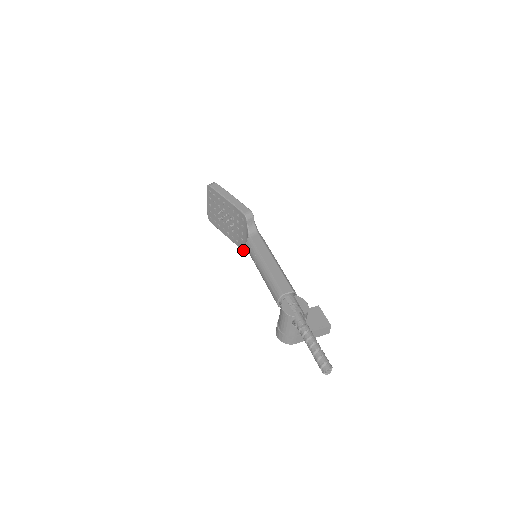
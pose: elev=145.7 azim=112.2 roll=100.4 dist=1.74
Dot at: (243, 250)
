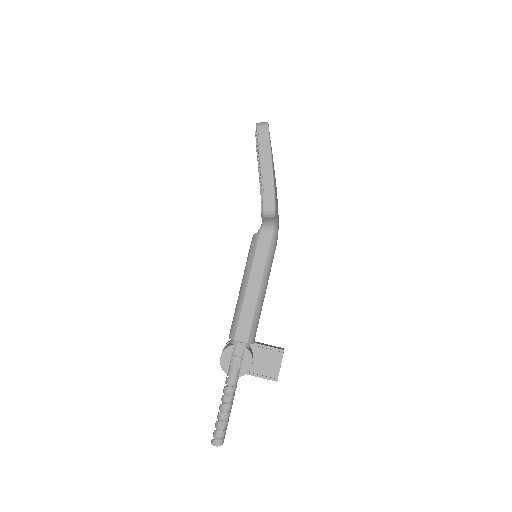
Dot at: occluded
